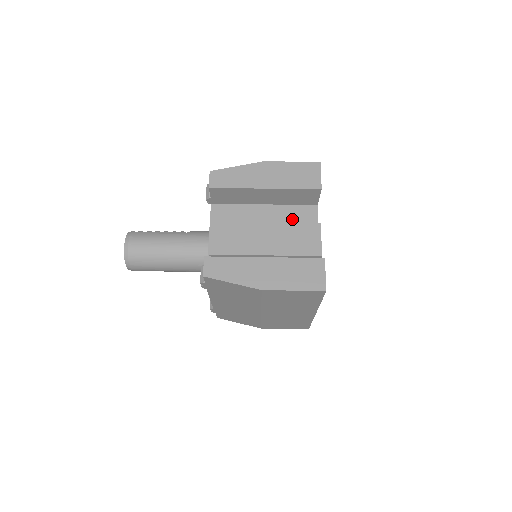
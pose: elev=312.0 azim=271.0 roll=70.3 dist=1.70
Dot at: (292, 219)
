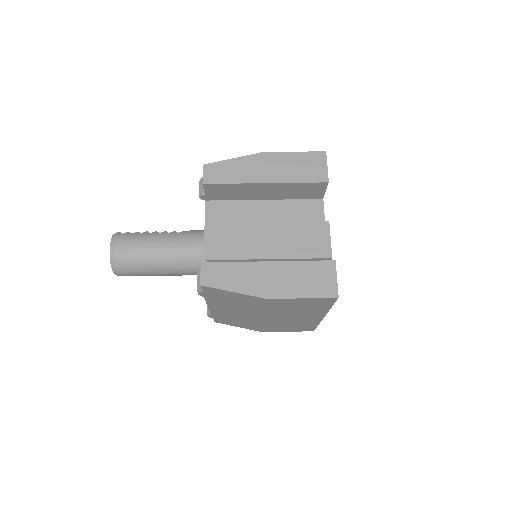
Dot at: (296, 215)
